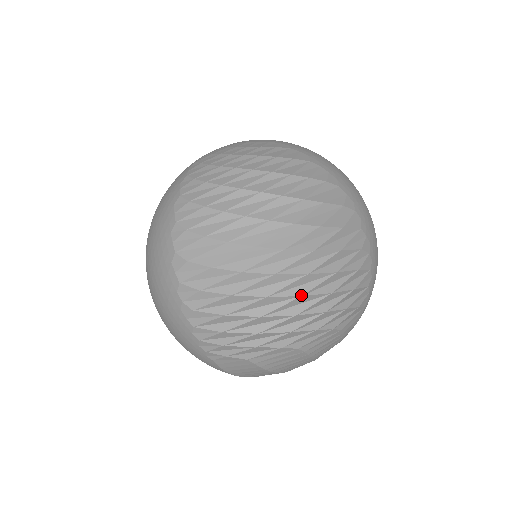
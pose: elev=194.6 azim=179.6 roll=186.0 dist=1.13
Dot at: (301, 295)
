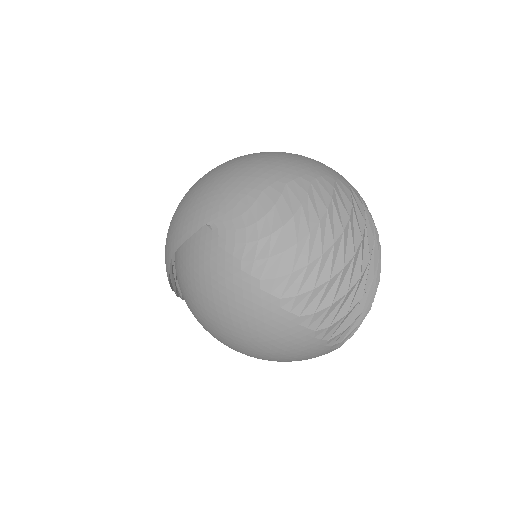
Dot at: occluded
